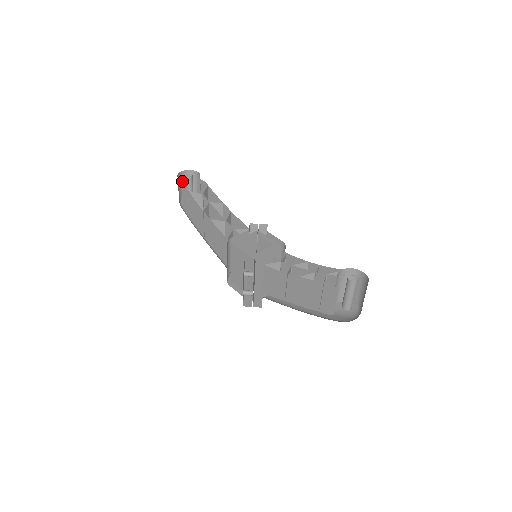
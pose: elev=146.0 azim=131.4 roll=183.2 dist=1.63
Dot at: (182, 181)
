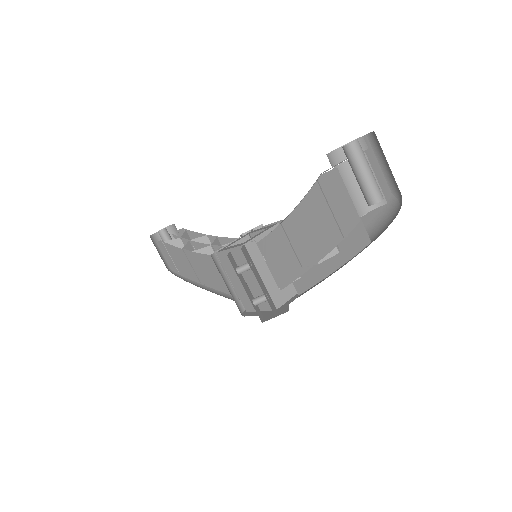
Dot at: occluded
